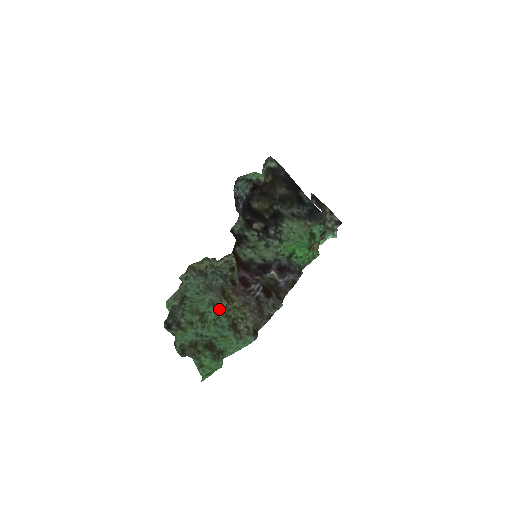
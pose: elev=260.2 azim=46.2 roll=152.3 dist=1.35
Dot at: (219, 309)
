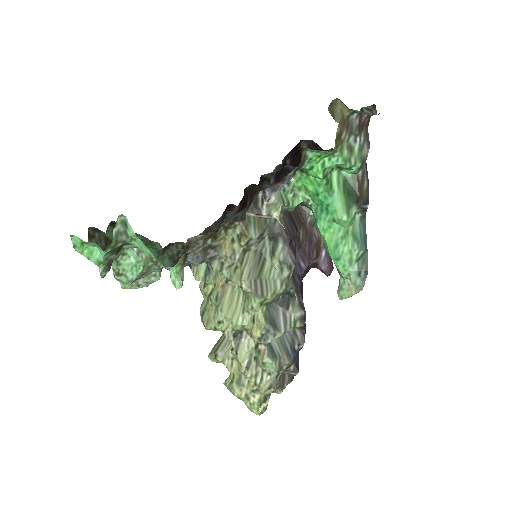
Dot at: occluded
